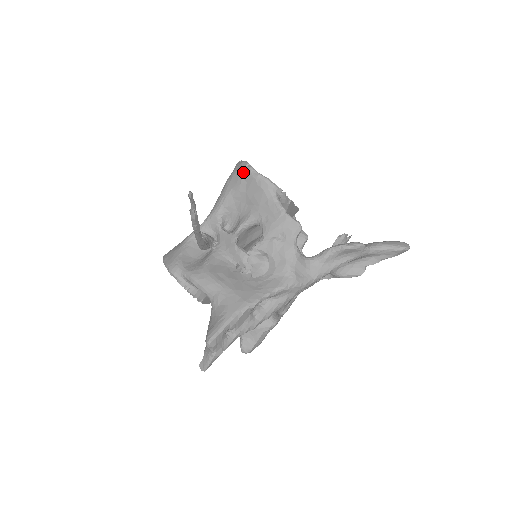
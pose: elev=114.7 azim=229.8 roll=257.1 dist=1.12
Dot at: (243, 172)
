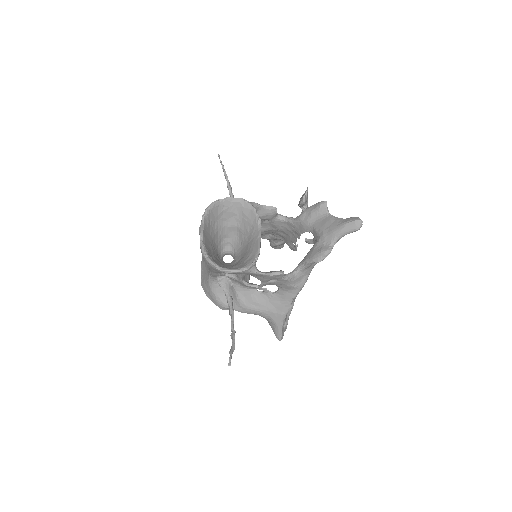
Dot at: occluded
